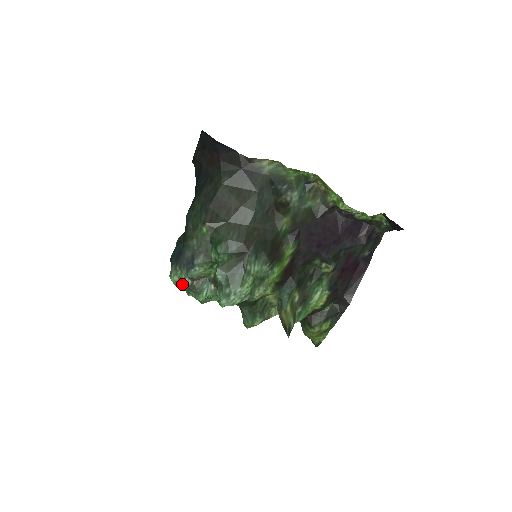
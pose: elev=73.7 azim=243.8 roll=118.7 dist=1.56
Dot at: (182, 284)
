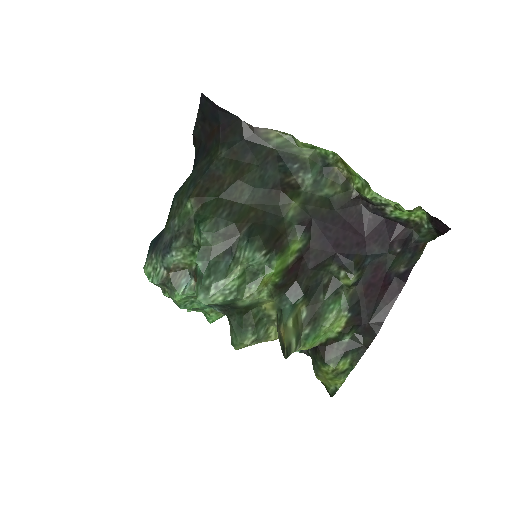
Dot at: (156, 276)
